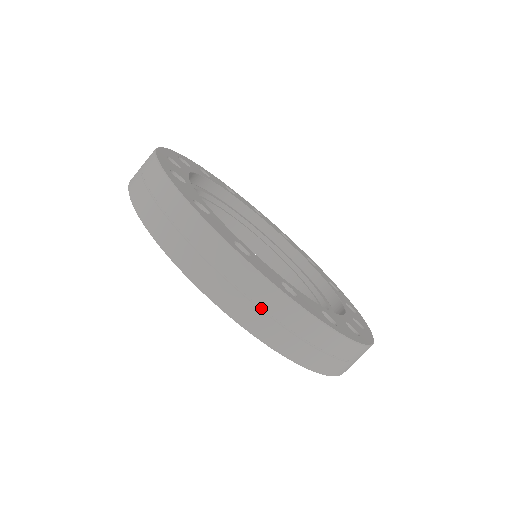
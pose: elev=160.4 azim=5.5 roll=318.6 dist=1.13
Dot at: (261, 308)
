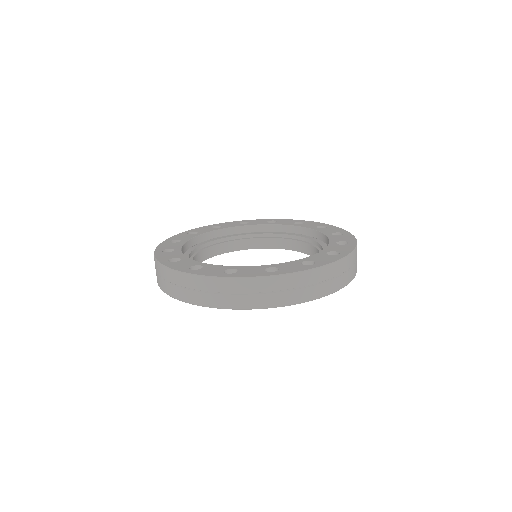
Dot at: (342, 274)
